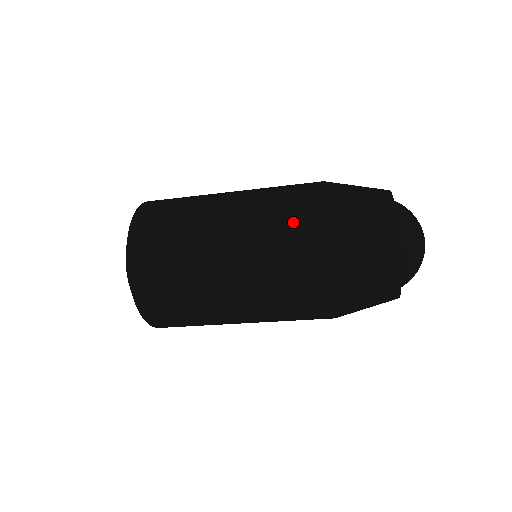
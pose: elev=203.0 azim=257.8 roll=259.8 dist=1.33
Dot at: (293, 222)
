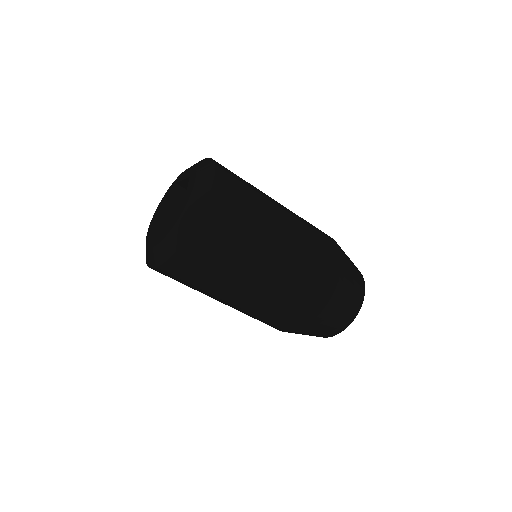
Dot at: (324, 263)
